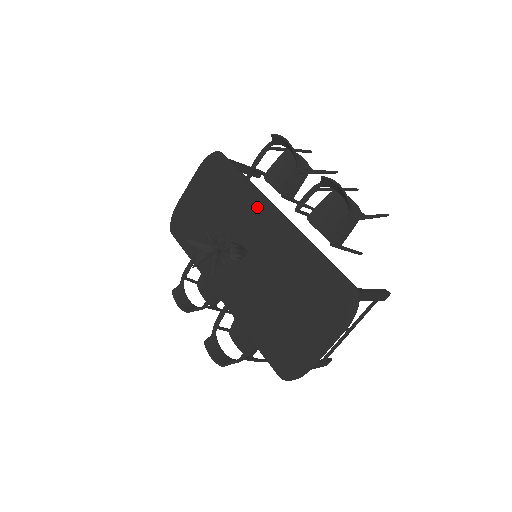
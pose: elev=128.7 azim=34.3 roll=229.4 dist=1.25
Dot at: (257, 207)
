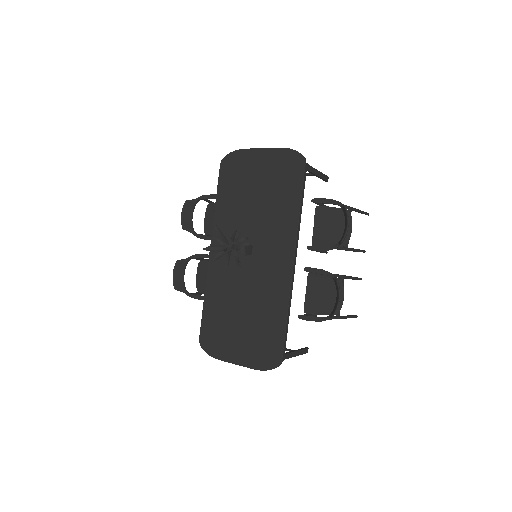
Dot at: (285, 238)
